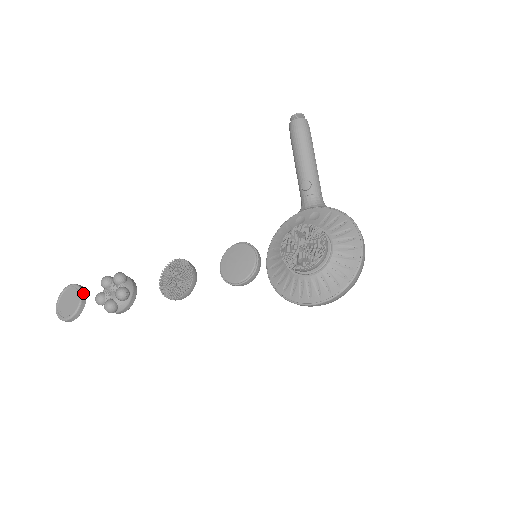
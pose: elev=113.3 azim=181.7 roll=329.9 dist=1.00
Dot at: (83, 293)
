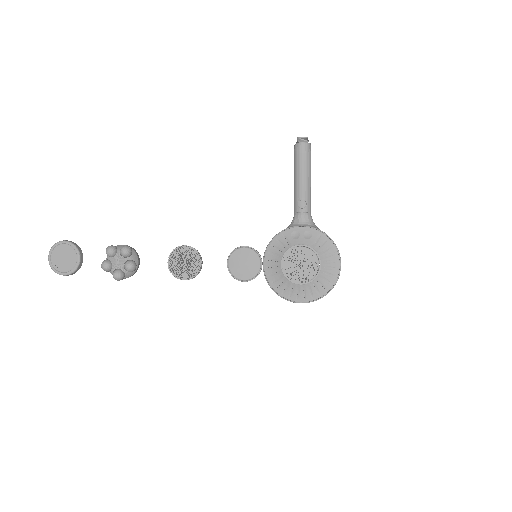
Dot at: (80, 252)
